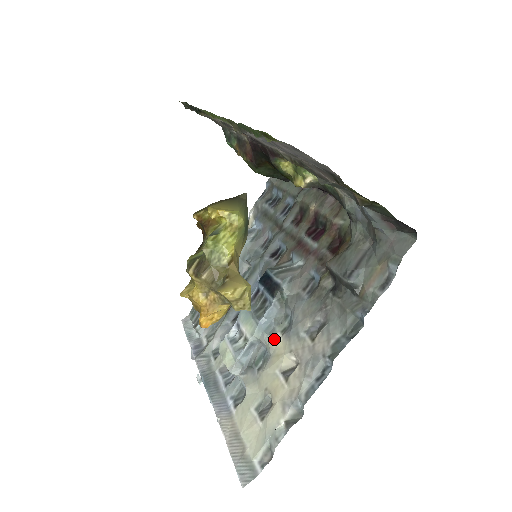
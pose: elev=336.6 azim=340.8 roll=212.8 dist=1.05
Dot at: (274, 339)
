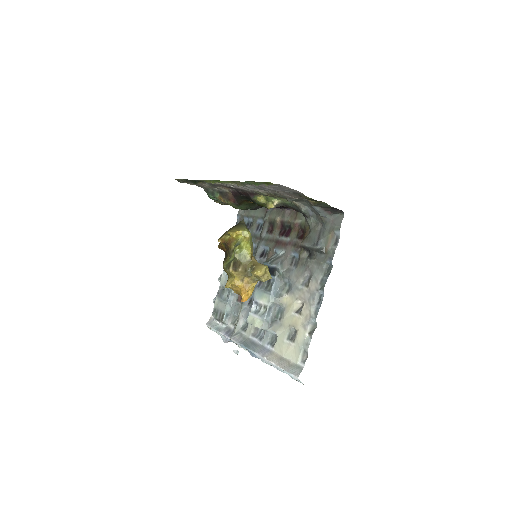
Dot at: (283, 298)
